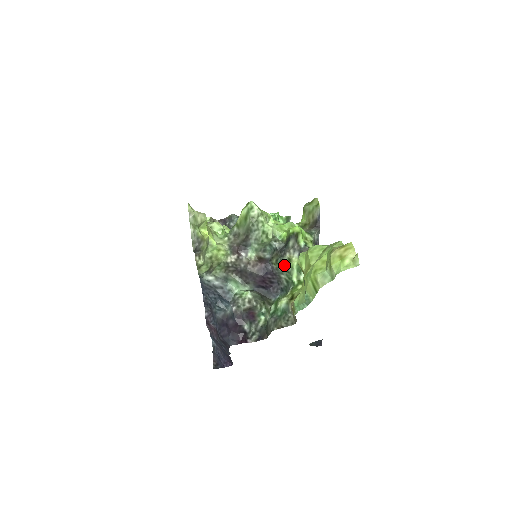
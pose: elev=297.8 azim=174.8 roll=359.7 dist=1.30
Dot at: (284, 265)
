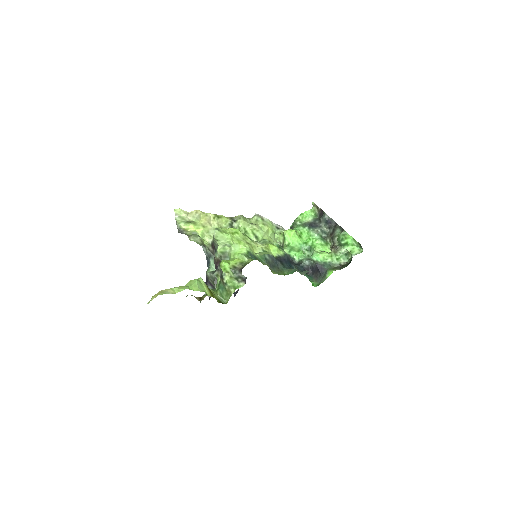
Dot at: (216, 275)
